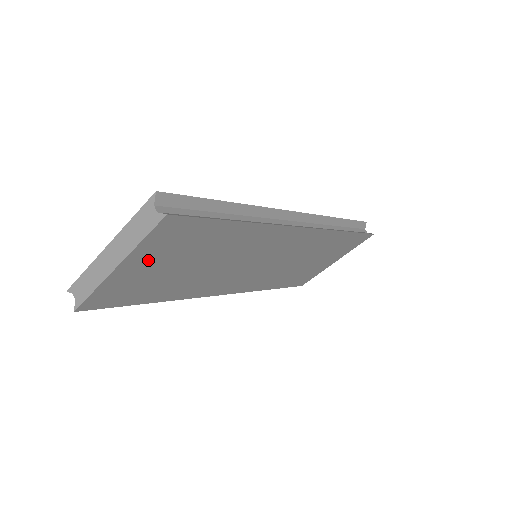
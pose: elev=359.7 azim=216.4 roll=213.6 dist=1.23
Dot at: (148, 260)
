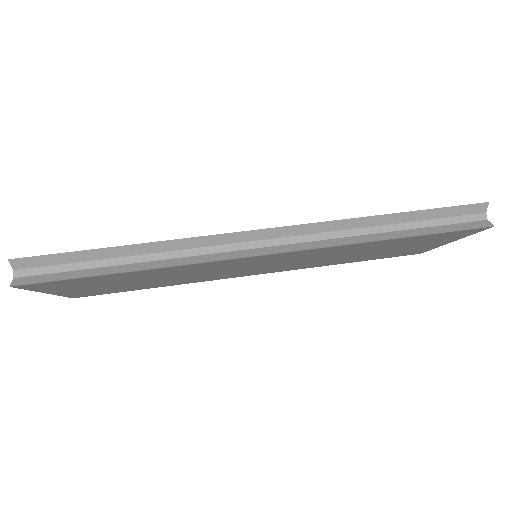
Dot at: (71, 289)
